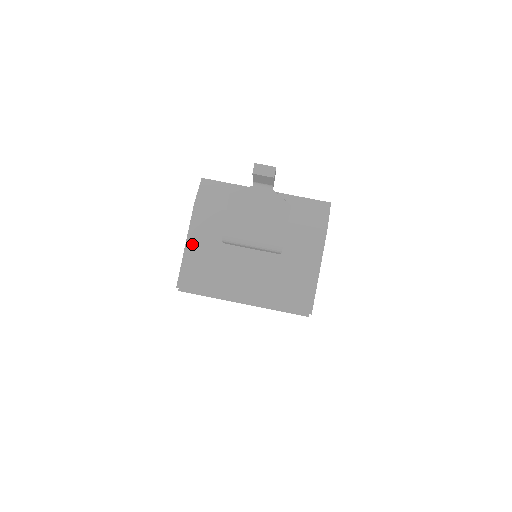
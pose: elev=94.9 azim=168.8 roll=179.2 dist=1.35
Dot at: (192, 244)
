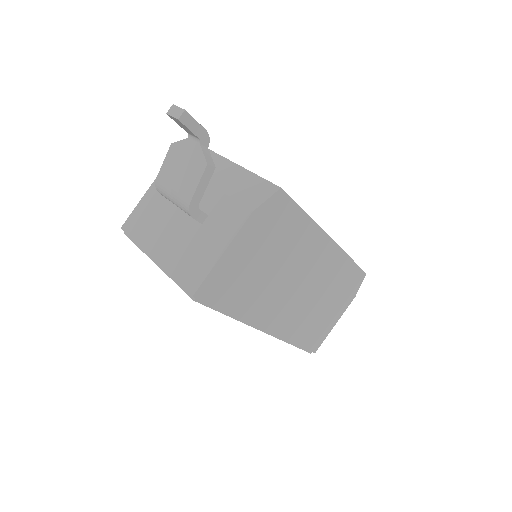
Dot at: (149, 194)
